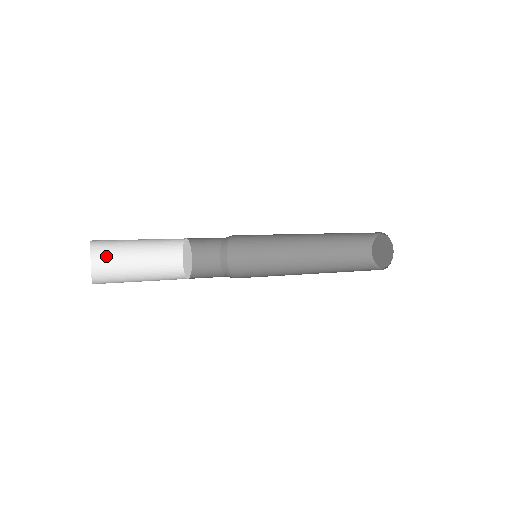
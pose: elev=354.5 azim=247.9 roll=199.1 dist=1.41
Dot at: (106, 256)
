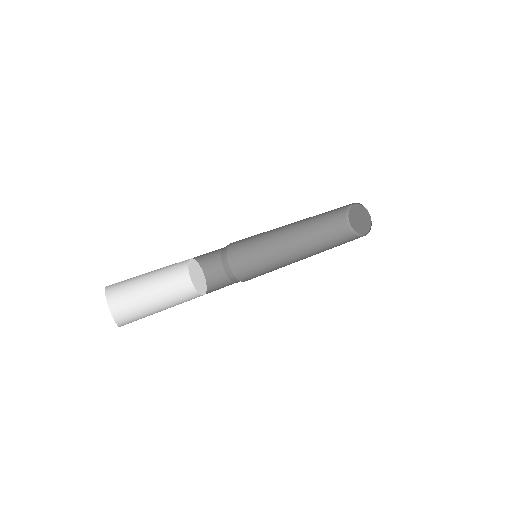
Dot at: (122, 300)
